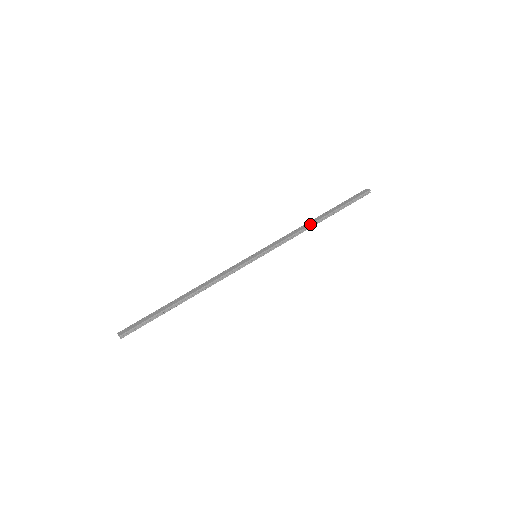
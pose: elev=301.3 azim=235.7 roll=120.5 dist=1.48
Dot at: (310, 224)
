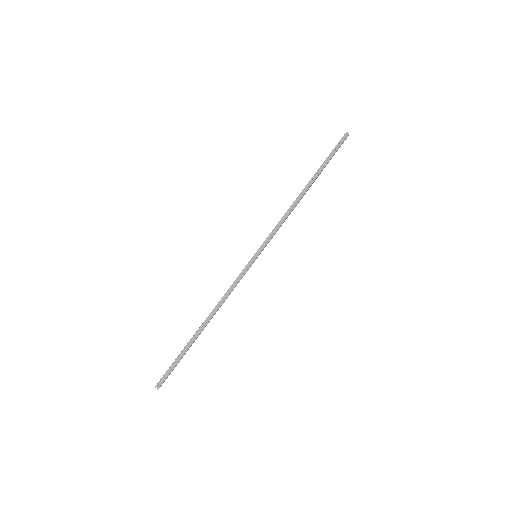
Dot at: (296, 198)
